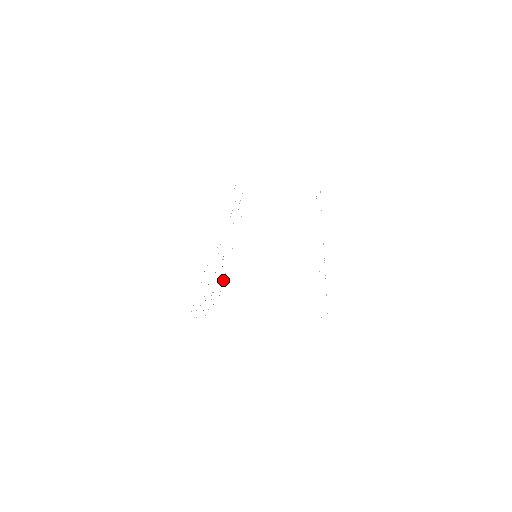
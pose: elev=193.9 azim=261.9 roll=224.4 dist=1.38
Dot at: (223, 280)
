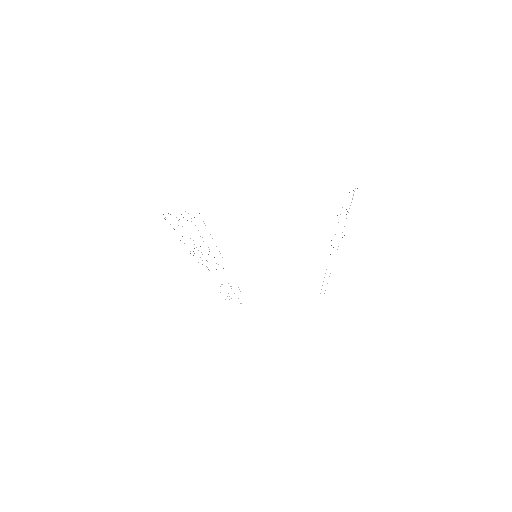
Dot at: occluded
